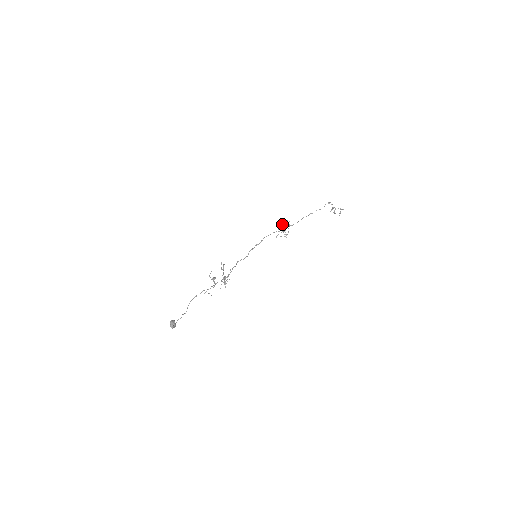
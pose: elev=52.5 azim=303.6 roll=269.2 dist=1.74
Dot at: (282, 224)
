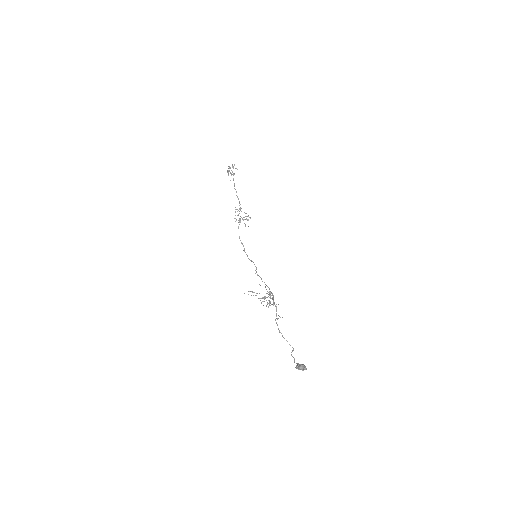
Dot at: (235, 215)
